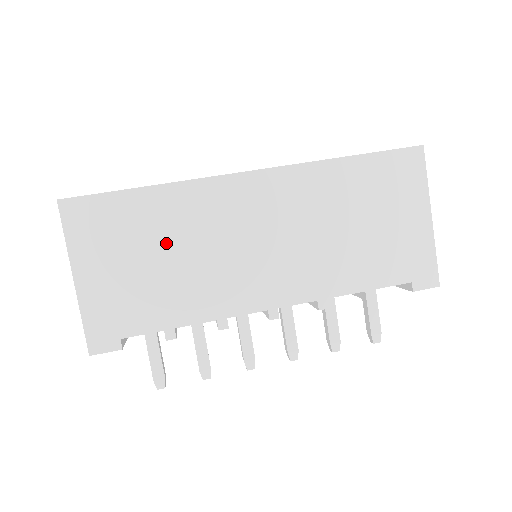
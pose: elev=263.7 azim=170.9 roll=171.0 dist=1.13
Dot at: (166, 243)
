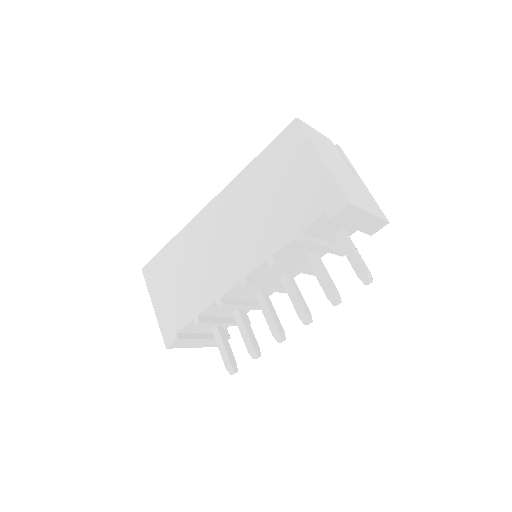
Dot at: (183, 267)
